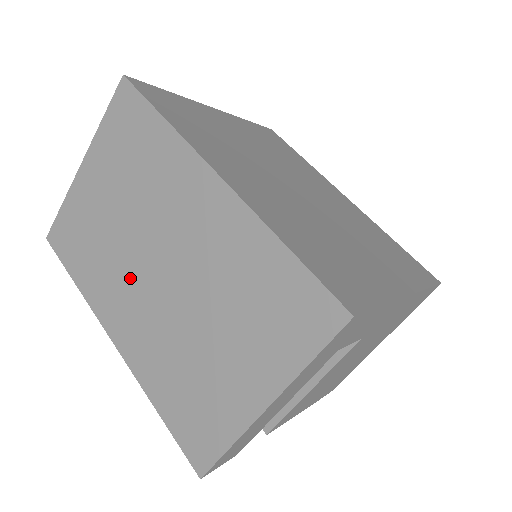
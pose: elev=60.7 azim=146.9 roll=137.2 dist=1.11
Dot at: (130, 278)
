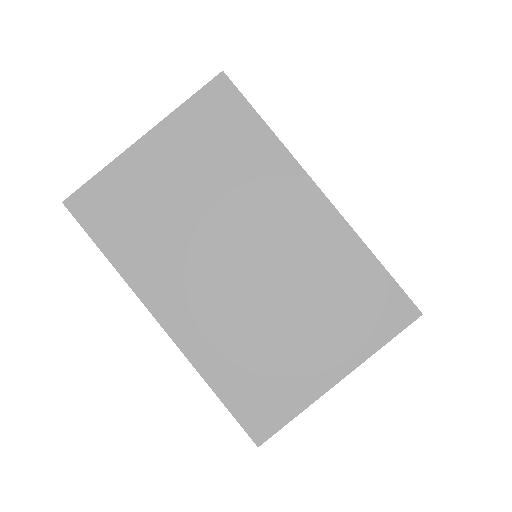
Dot at: (198, 263)
